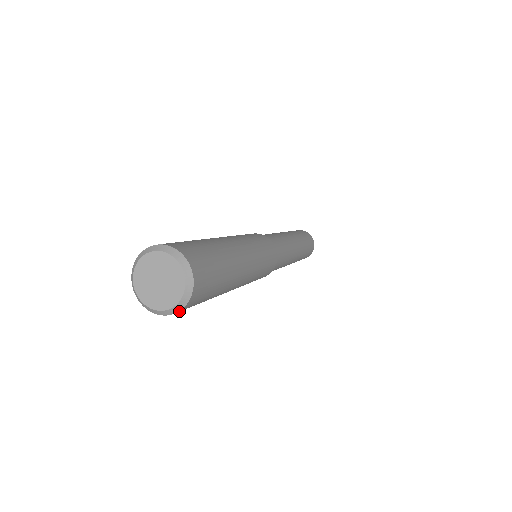
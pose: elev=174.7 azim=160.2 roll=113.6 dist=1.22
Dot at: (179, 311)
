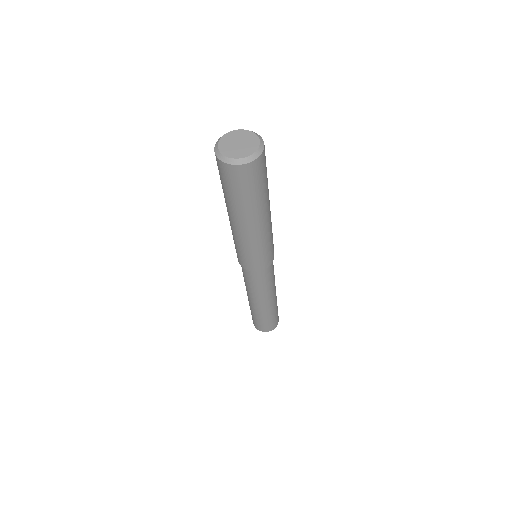
Dot at: (238, 166)
